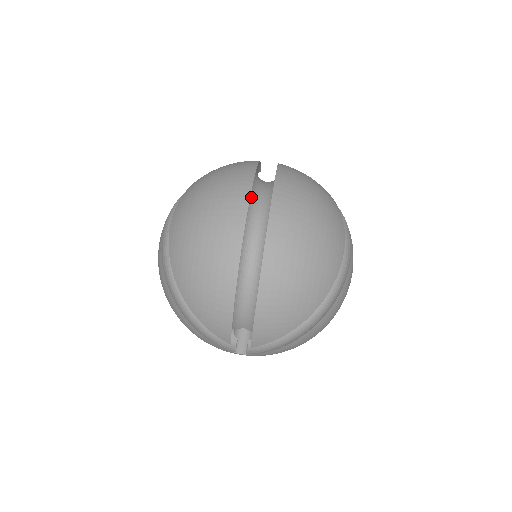
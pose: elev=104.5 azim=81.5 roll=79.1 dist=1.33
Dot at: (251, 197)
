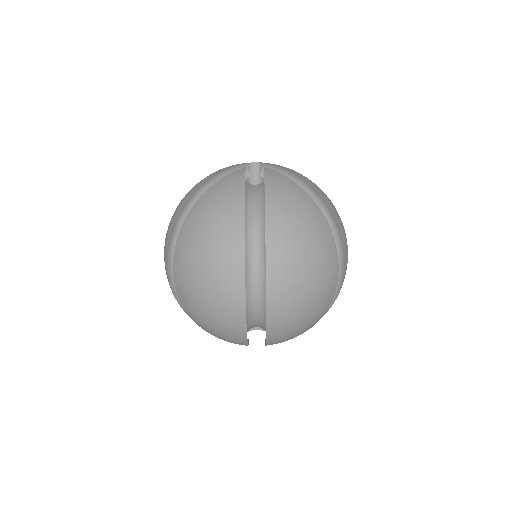
Dot at: (245, 261)
